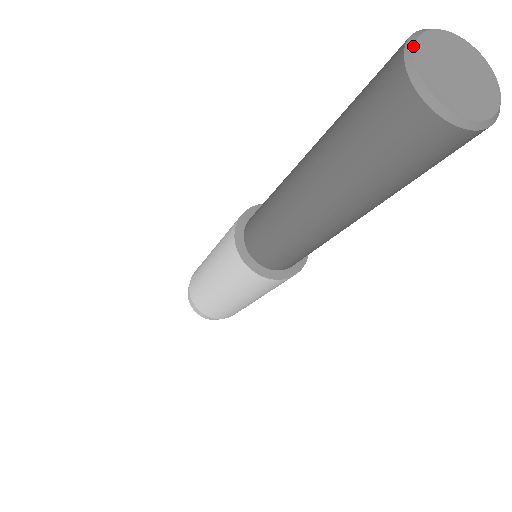
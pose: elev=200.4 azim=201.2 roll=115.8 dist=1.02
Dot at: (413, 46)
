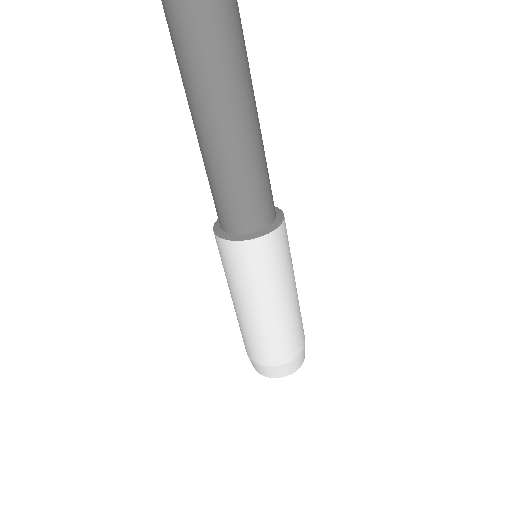
Dot at: out of frame
